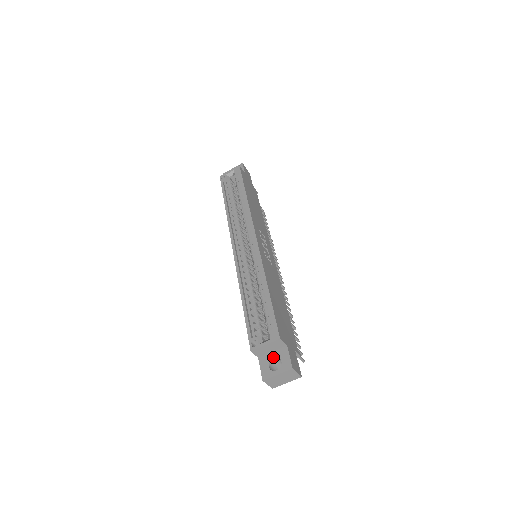
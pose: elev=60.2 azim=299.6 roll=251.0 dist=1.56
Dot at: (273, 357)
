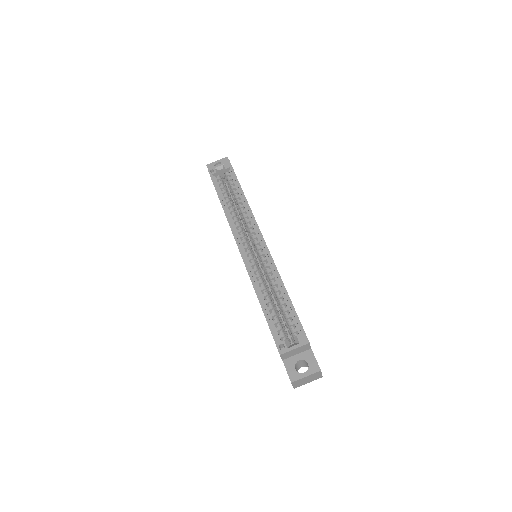
Dot at: (298, 359)
